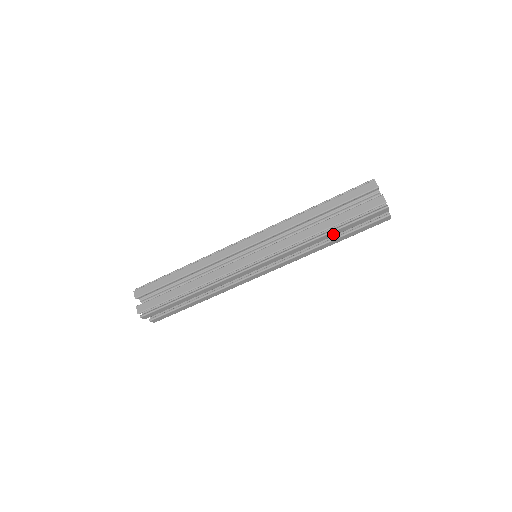
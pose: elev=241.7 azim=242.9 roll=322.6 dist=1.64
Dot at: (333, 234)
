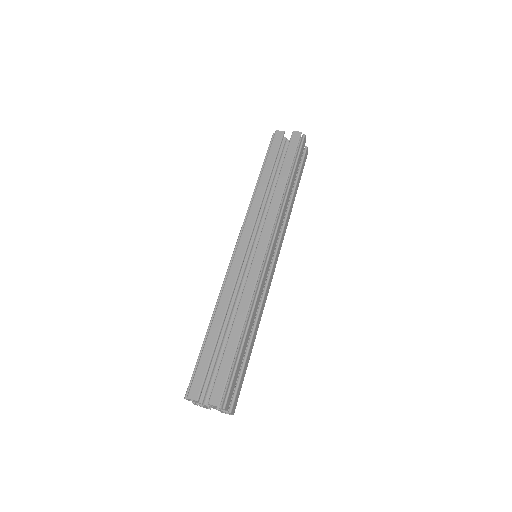
Dot at: (267, 174)
